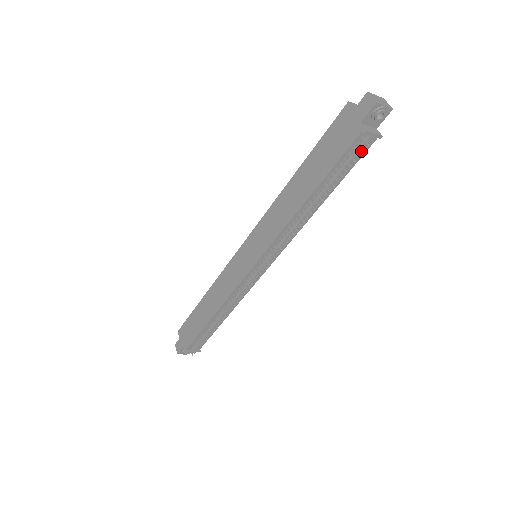
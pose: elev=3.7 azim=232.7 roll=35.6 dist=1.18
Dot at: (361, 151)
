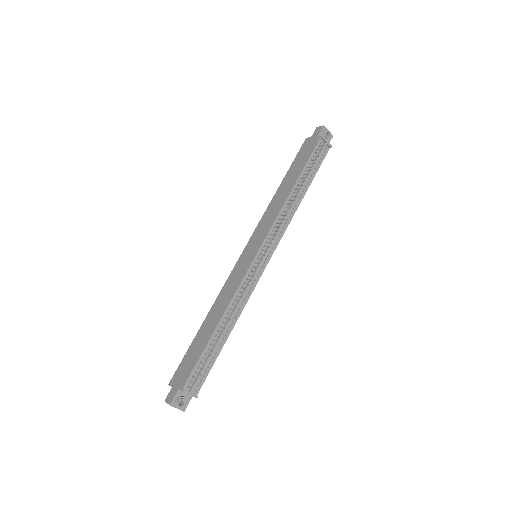
Dot at: (322, 153)
